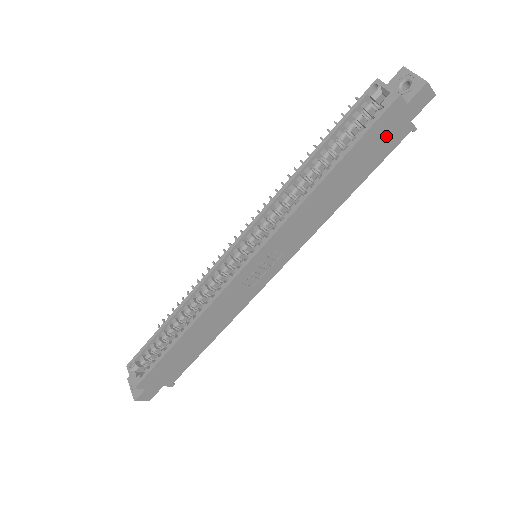
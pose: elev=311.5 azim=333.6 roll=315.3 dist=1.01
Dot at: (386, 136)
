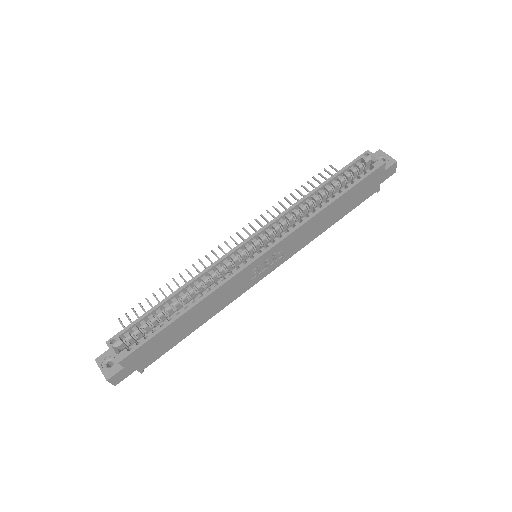
Dot at: (368, 188)
